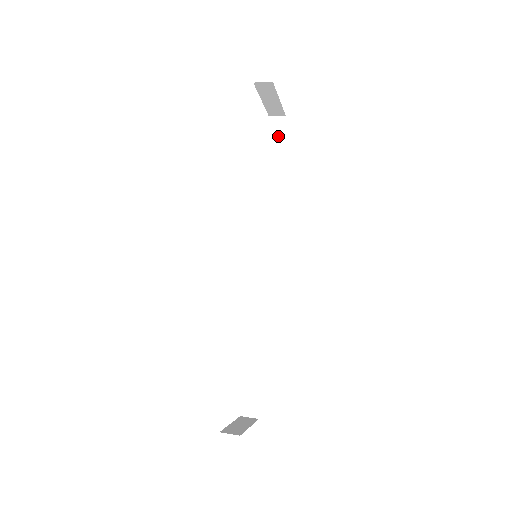
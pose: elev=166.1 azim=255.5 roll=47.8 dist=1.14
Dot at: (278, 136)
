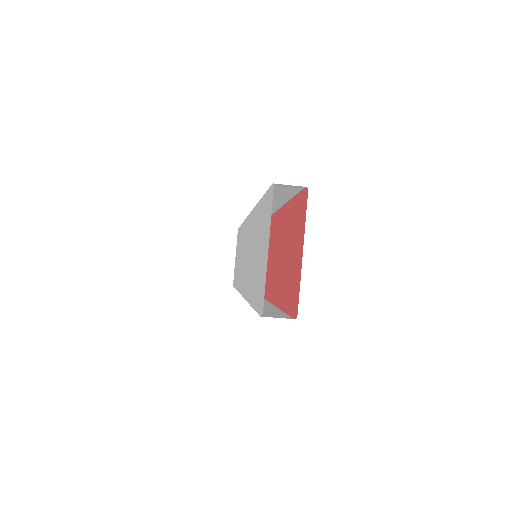
Dot at: occluded
